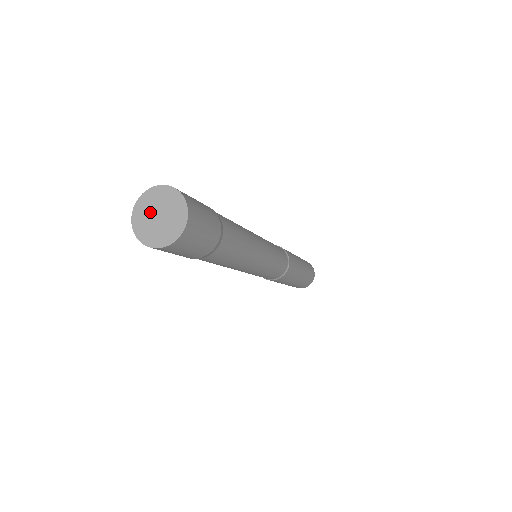
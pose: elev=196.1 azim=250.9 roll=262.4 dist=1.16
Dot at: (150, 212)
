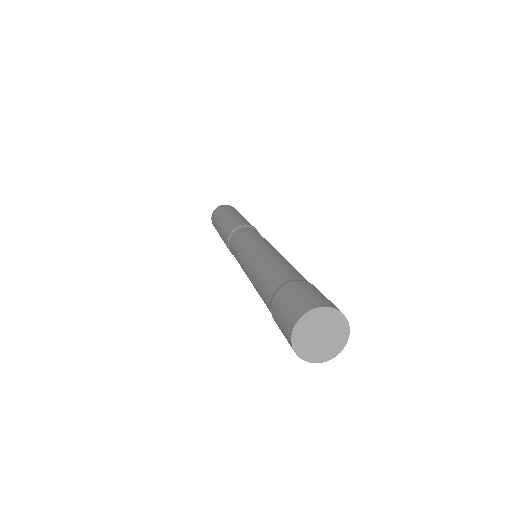
Dot at: (312, 331)
